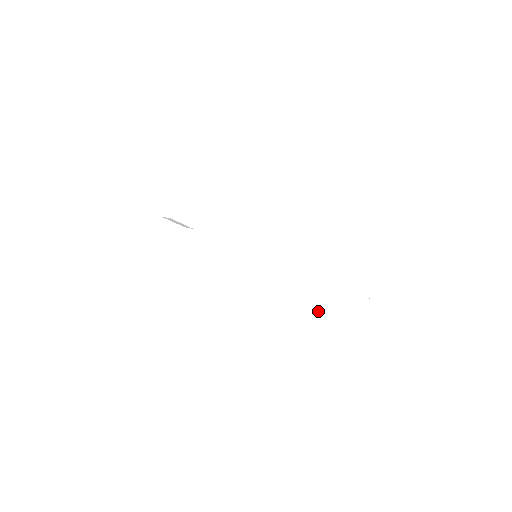
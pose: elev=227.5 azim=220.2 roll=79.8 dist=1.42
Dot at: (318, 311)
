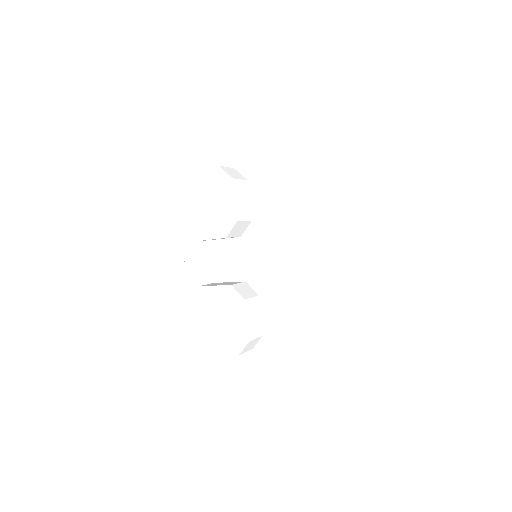
Dot at: (308, 345)
